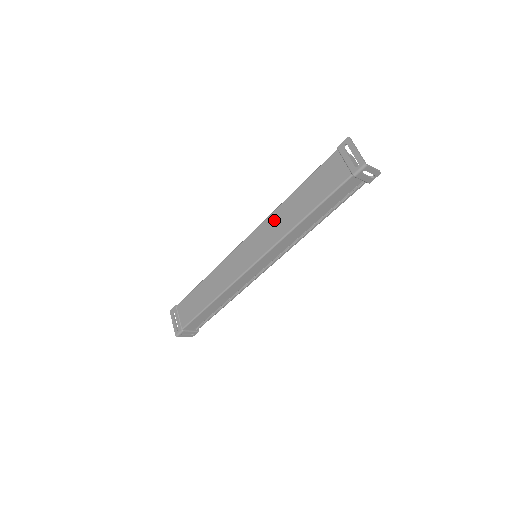
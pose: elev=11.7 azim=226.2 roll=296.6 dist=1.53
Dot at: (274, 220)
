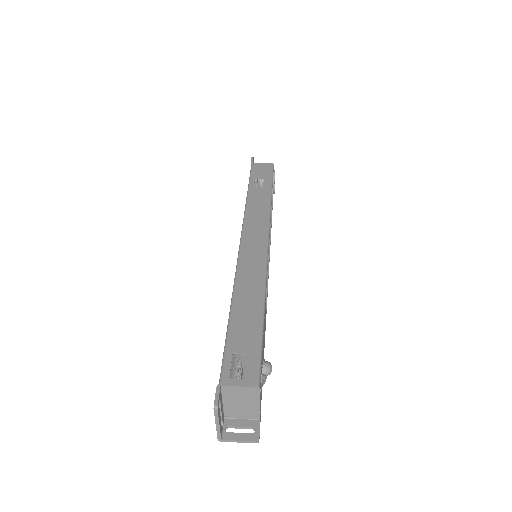
Dot at: occluded
